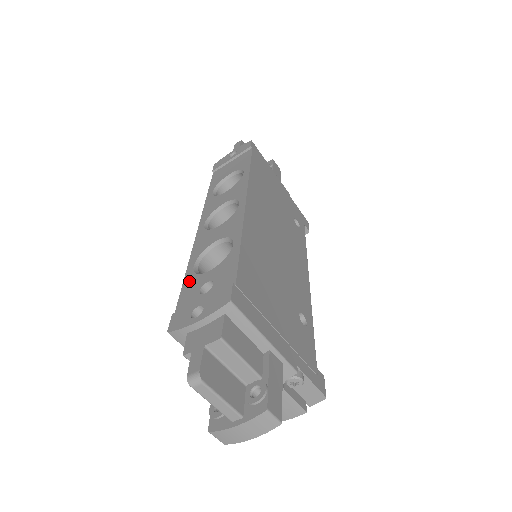
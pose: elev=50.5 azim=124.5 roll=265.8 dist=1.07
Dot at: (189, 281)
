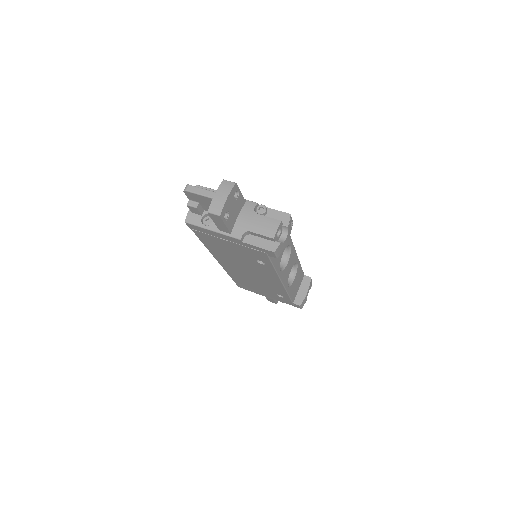
Dot at: occluded
